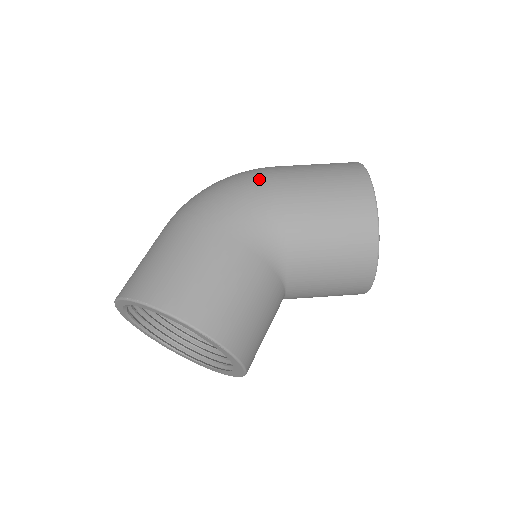
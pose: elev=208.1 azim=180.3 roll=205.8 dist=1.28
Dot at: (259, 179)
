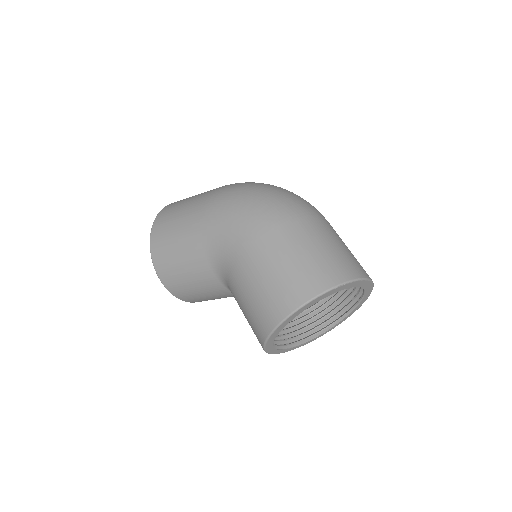
Dot at: (254, 224)
